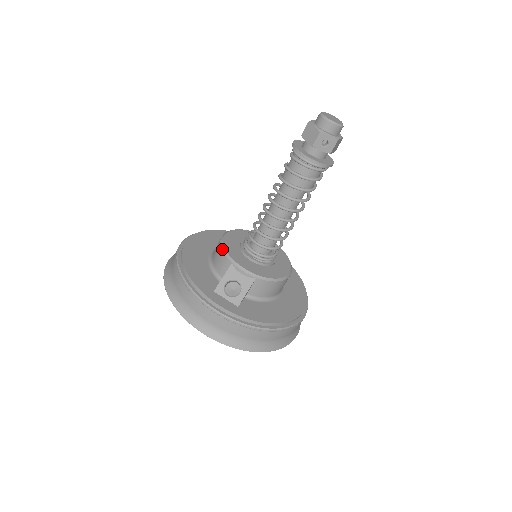
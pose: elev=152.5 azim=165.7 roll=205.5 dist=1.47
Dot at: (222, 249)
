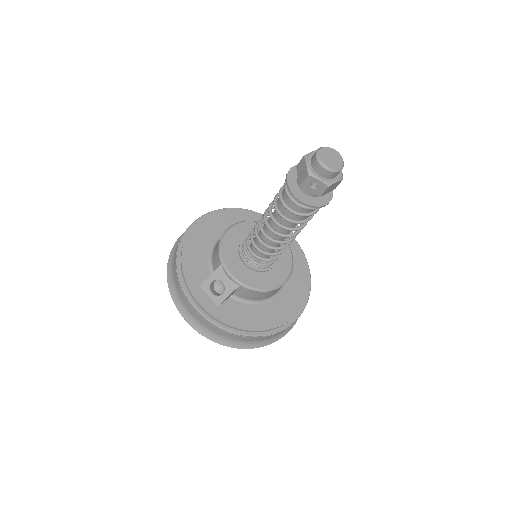
Dot at: (218, 246)
